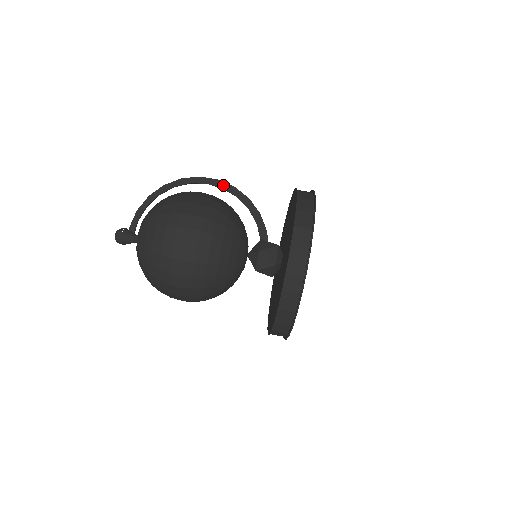
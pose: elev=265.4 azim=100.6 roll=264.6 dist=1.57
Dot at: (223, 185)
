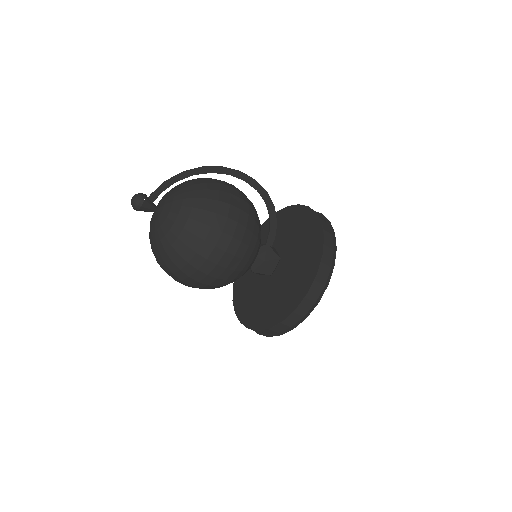
Dot at: (258, 187)
